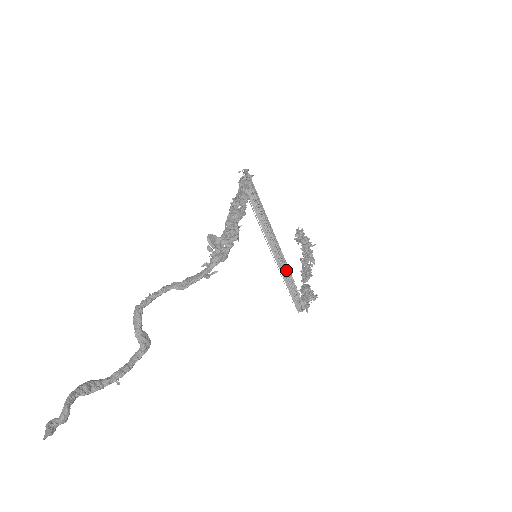
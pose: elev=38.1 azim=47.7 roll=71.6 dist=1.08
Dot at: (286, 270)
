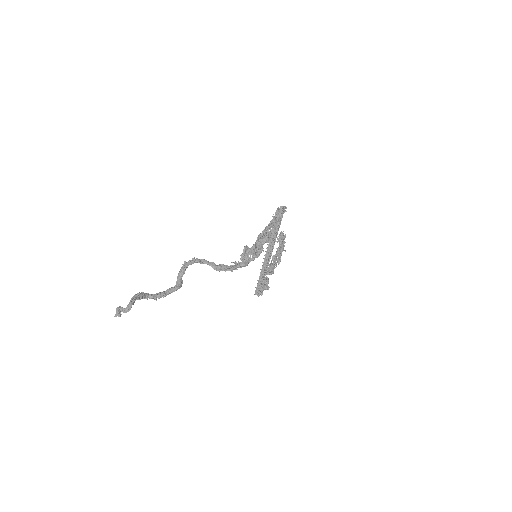
Dot at: (265, 271)
